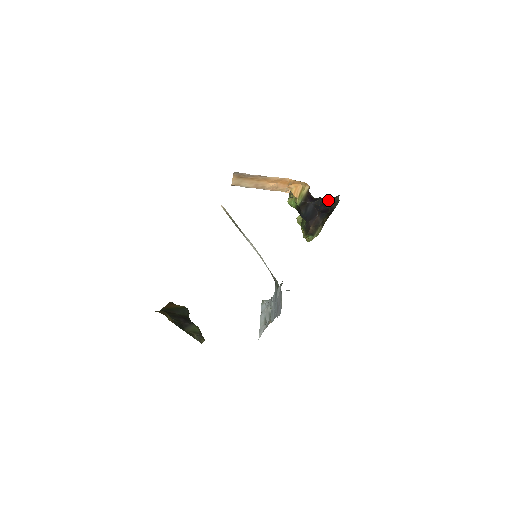
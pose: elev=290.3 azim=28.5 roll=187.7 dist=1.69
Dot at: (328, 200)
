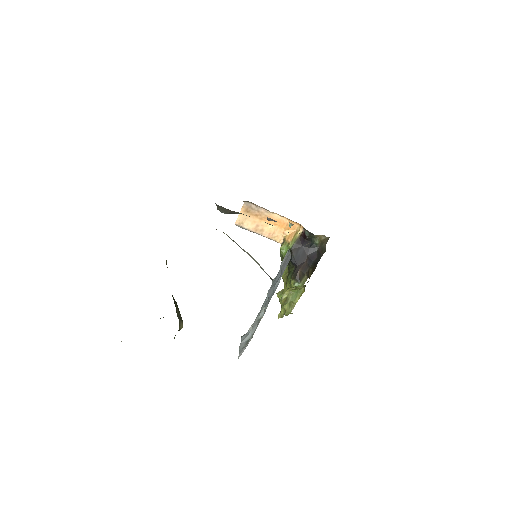
Dot at: (319, 239)
